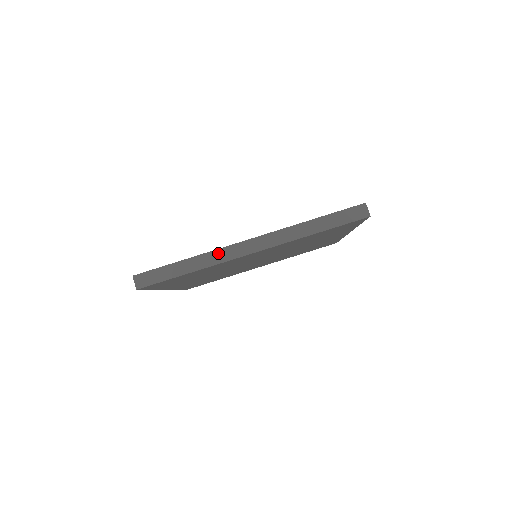
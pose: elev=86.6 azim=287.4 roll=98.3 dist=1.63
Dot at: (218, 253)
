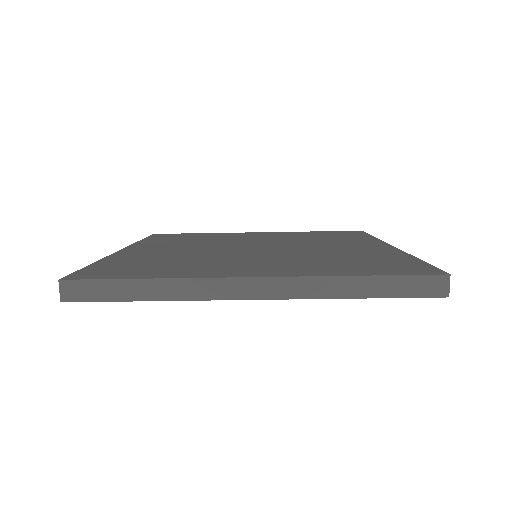
Dot at: (200, 284)
